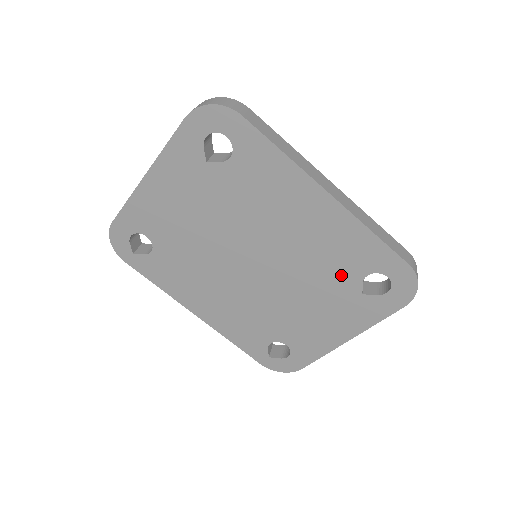
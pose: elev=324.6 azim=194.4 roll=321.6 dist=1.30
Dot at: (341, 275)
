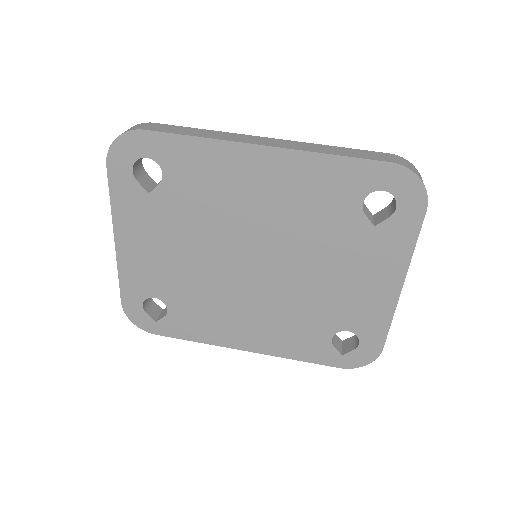
Dot at: (338, 220)
